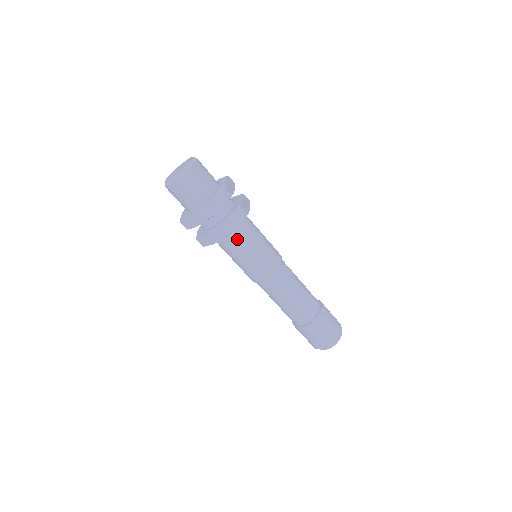
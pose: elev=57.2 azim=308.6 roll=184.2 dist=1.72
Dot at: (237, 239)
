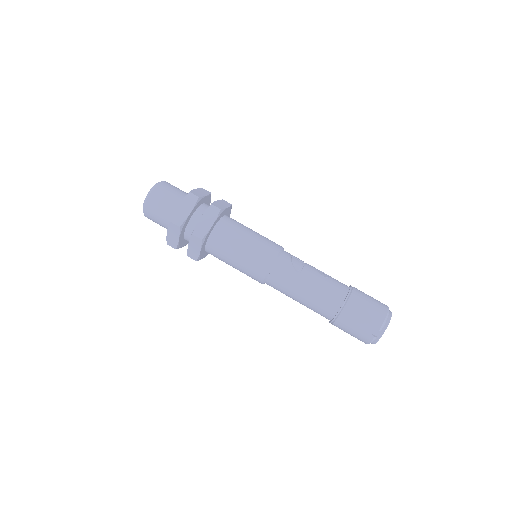
Dot at: (221, 239)
